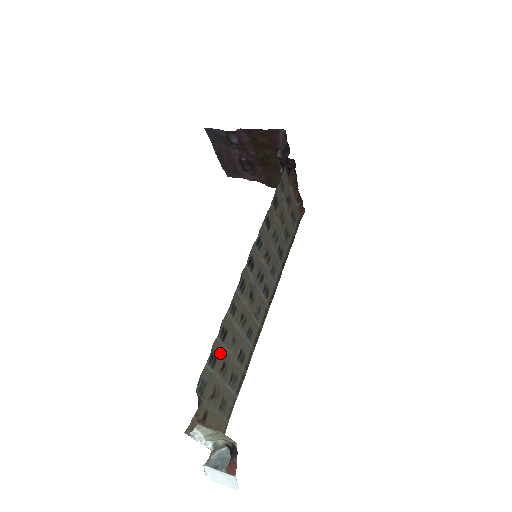
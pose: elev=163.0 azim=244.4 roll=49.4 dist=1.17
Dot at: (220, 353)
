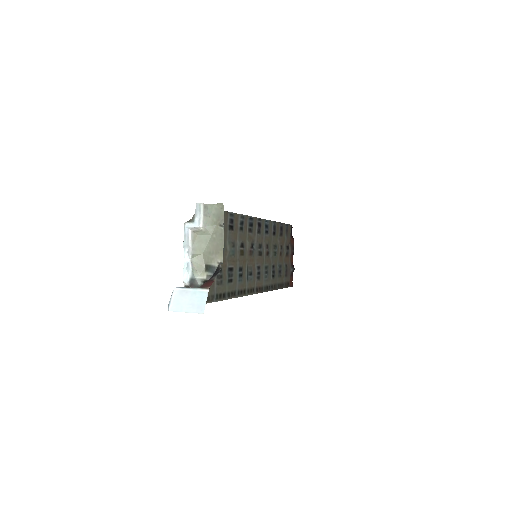
Dot at: (224, 232)
